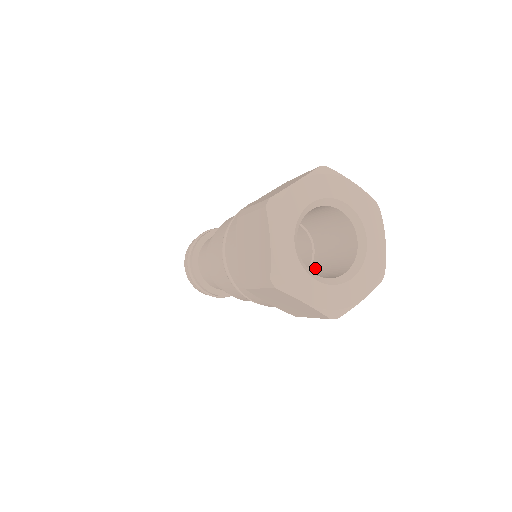
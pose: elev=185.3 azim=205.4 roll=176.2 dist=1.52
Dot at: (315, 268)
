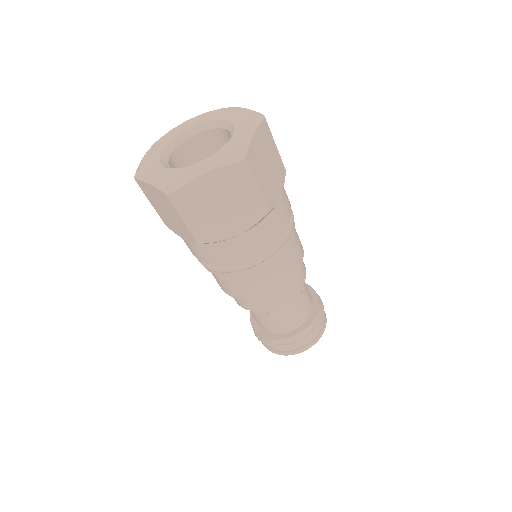
Dot at: occluded
